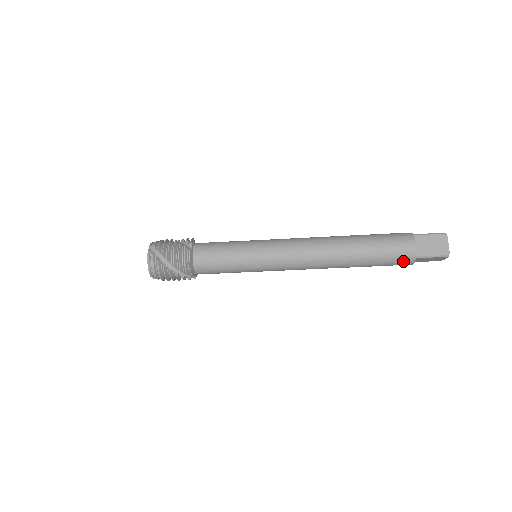
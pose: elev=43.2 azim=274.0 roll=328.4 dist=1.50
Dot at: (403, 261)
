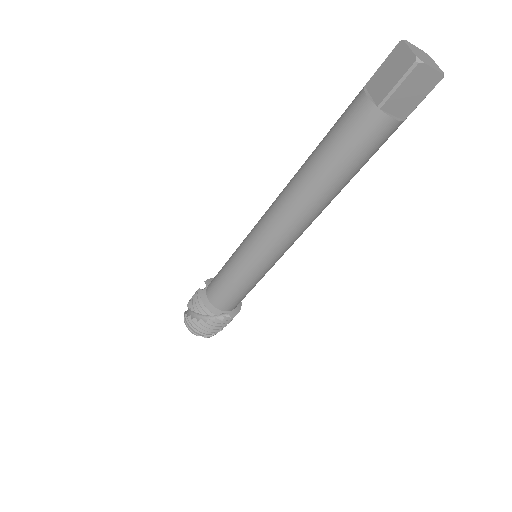
Dot at: (371, 128)
